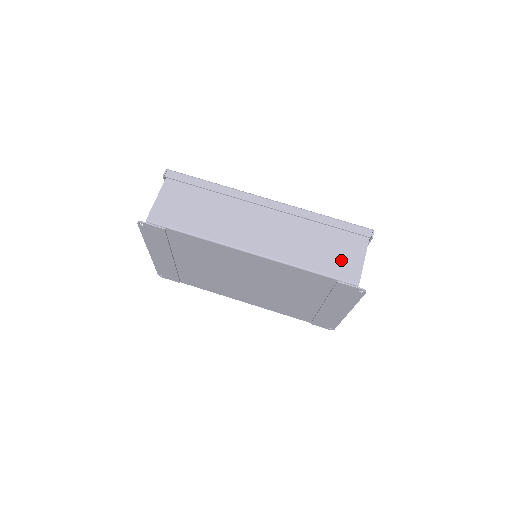
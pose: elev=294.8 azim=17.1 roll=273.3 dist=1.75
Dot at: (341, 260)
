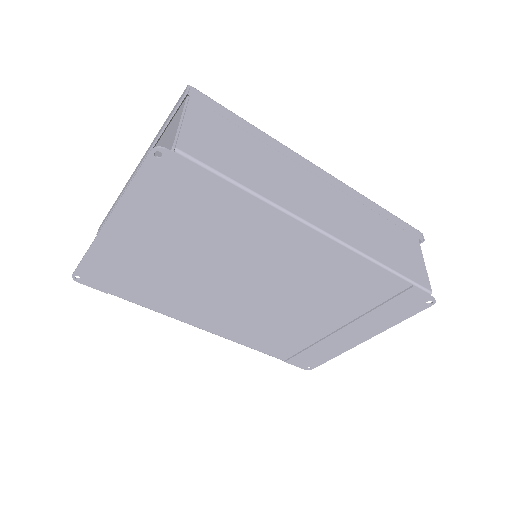
Dot at: (409, 261)
